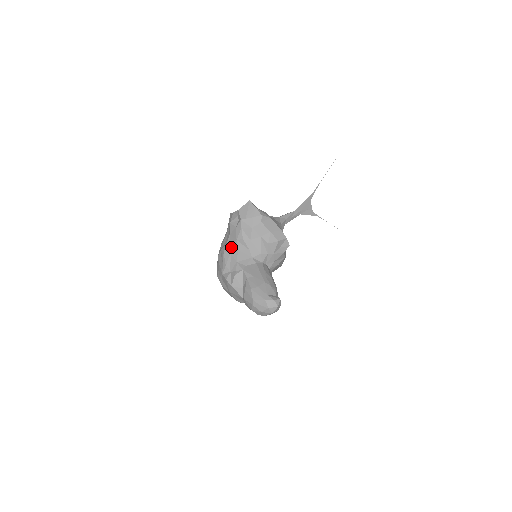
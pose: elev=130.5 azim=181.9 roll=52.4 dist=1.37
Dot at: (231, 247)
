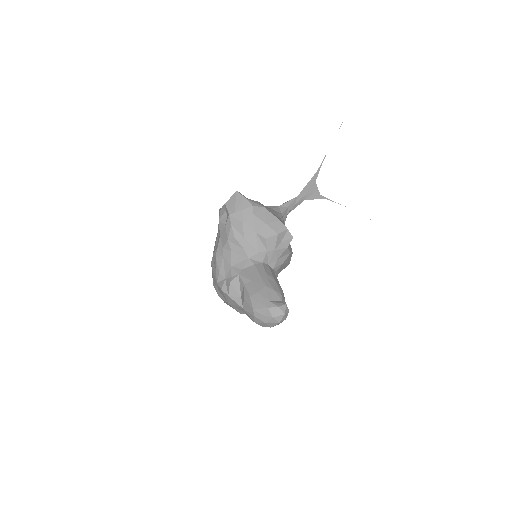
Dot at: (223, 249)
